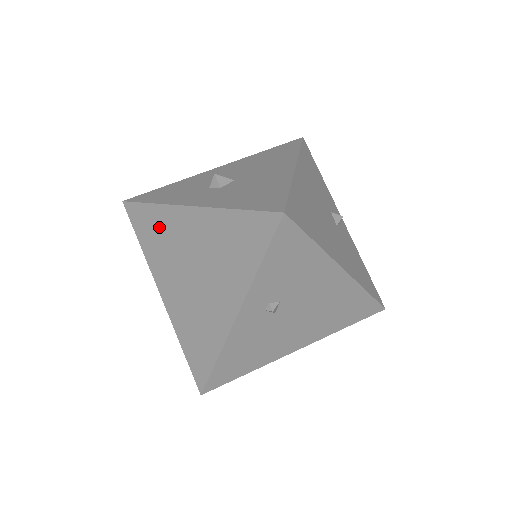
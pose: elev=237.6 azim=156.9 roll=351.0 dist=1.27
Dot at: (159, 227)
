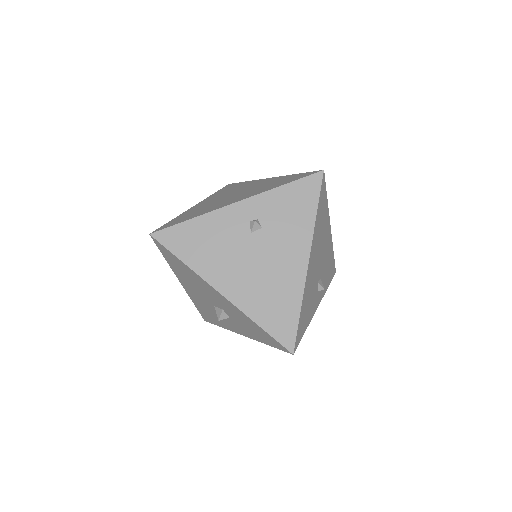
Dot at: (238, 186)
